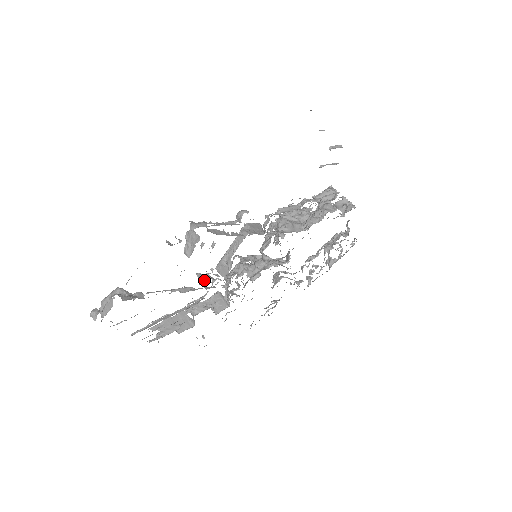
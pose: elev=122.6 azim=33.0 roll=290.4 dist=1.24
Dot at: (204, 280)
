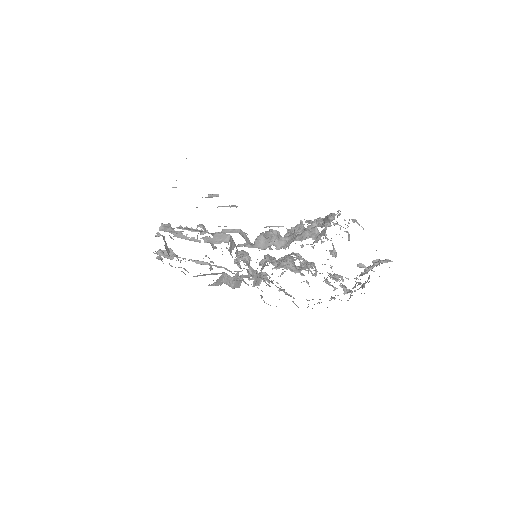
Dot at: occluded
